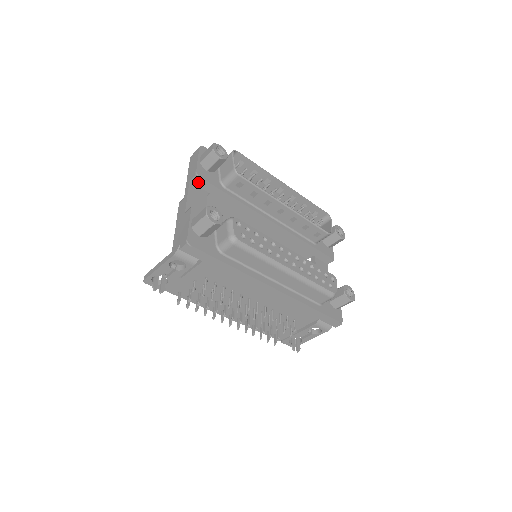
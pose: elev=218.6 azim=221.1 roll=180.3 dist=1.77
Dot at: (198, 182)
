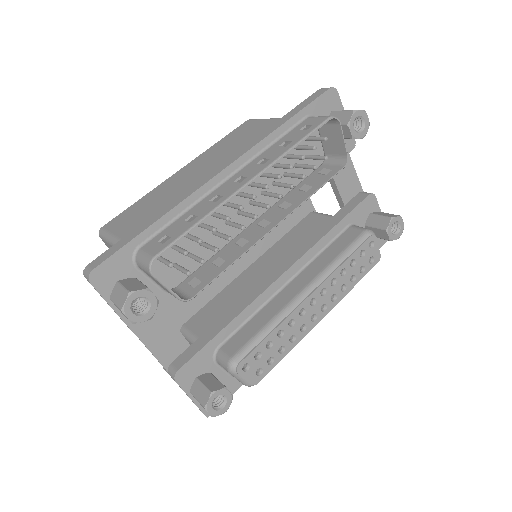
Dot at: occluded
